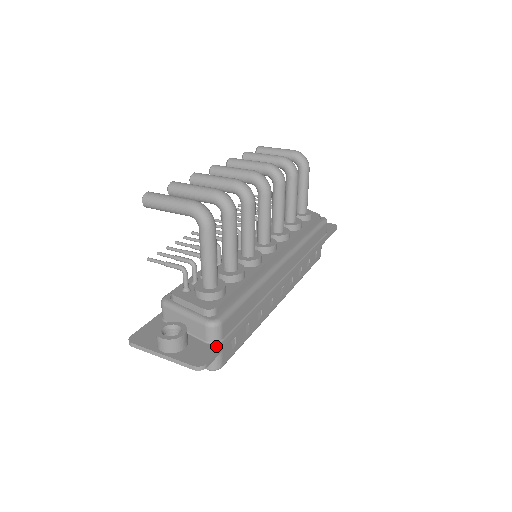
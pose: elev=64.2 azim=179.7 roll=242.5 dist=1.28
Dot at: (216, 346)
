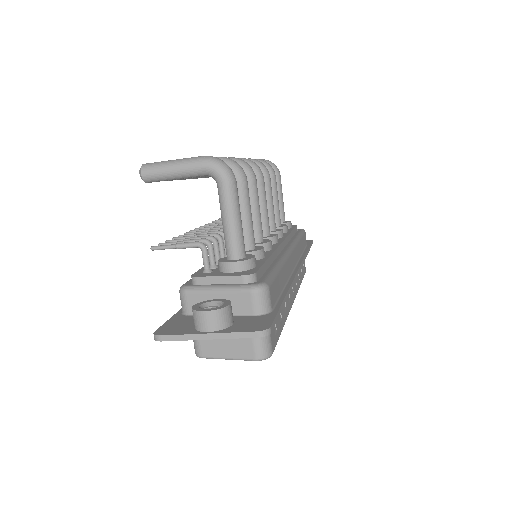
Dot at: (269, 315)
